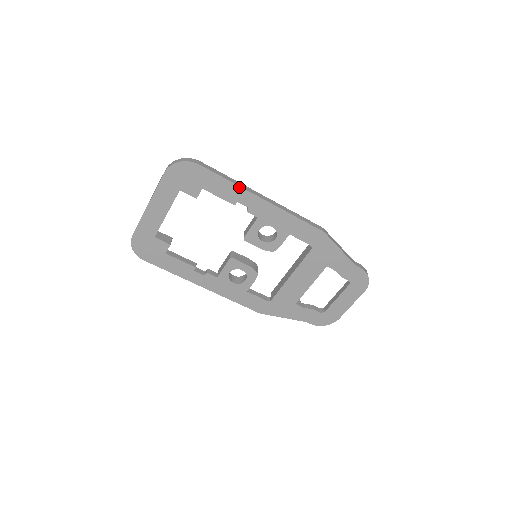
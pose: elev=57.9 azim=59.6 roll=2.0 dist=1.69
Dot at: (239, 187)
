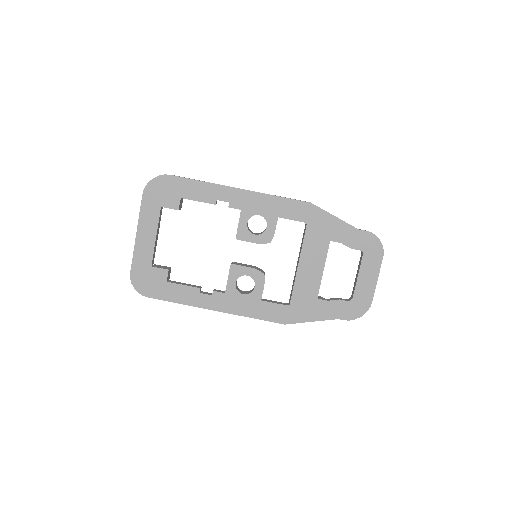
Dot at: (213, 184)
